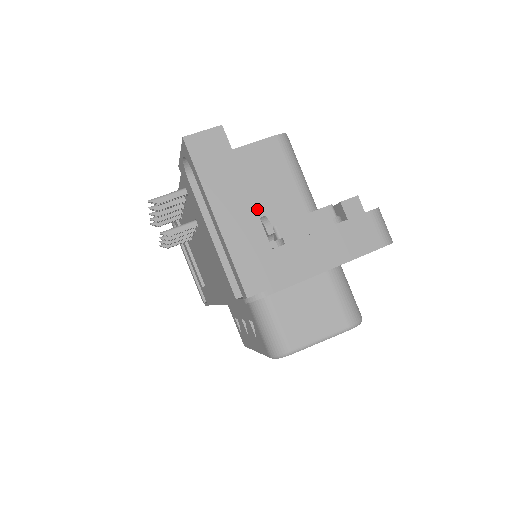
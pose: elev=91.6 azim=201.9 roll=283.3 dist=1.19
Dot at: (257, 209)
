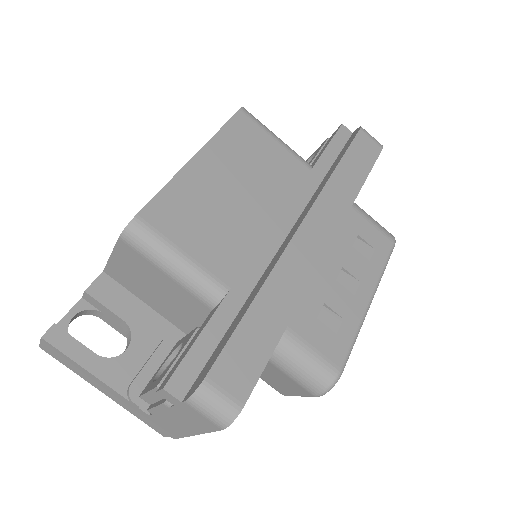
Dot at: (167, 307)
